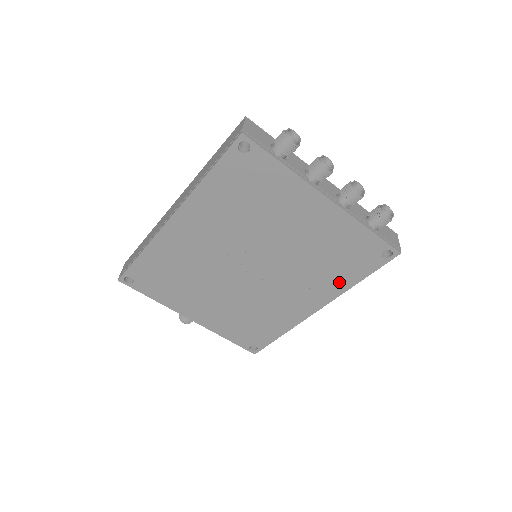
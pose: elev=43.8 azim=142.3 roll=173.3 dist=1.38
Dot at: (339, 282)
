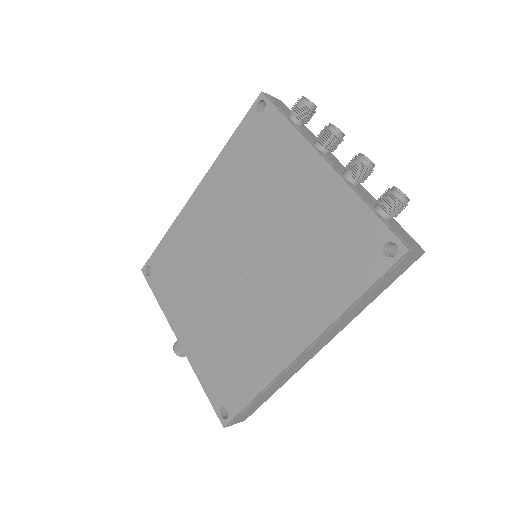
Dot at: (330, 298)
